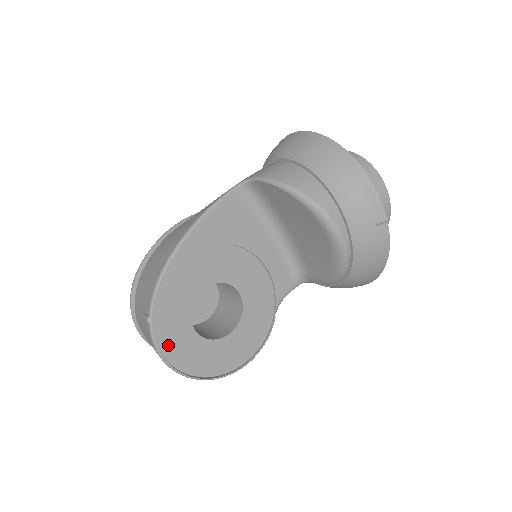
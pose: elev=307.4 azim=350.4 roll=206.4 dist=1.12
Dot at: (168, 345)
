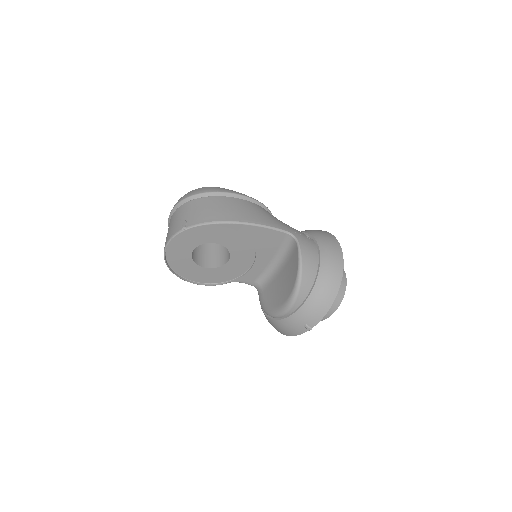
Dot at: (176, 243)
